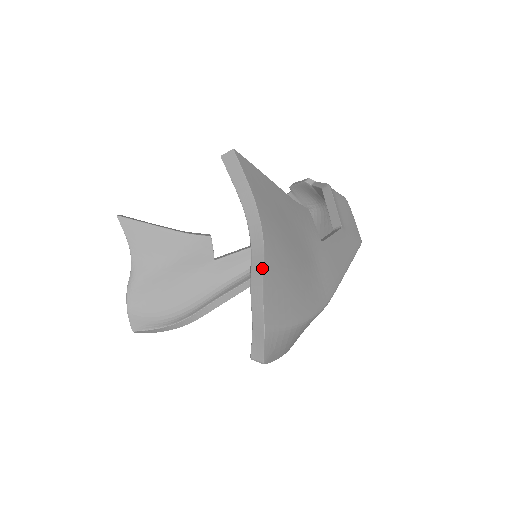
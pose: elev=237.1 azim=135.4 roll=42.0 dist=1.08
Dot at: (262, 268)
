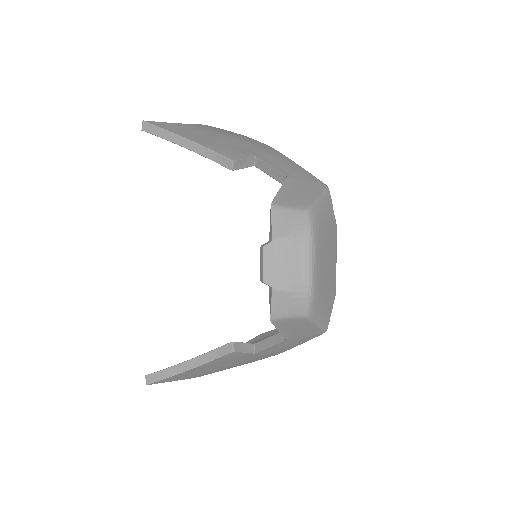
Dot at: occluded
